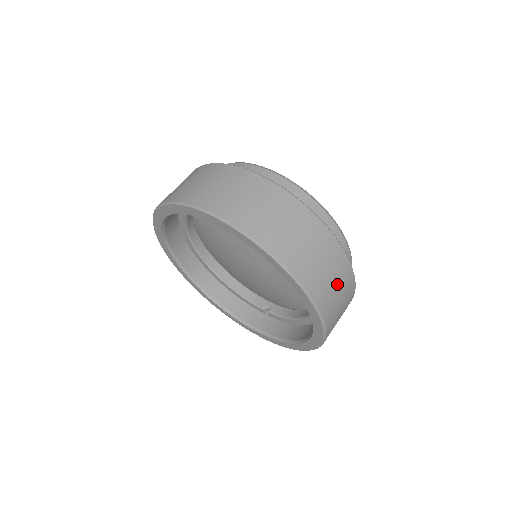
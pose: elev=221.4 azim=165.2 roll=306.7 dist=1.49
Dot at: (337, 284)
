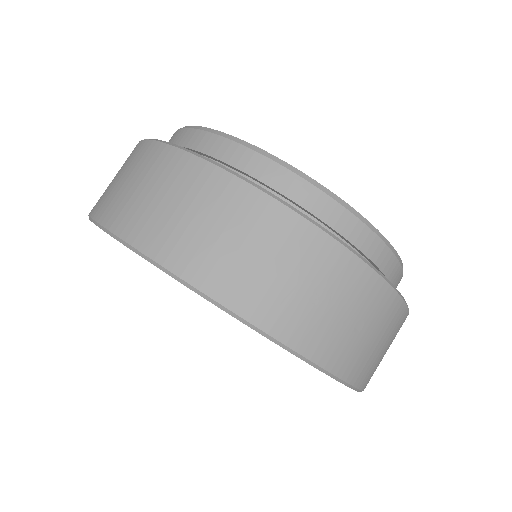
Dot at: (320, 291)
